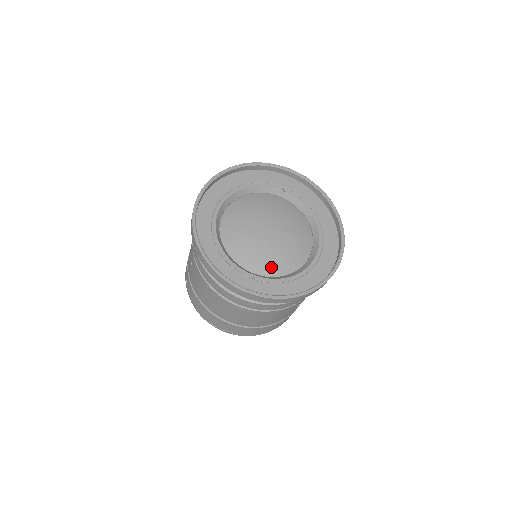
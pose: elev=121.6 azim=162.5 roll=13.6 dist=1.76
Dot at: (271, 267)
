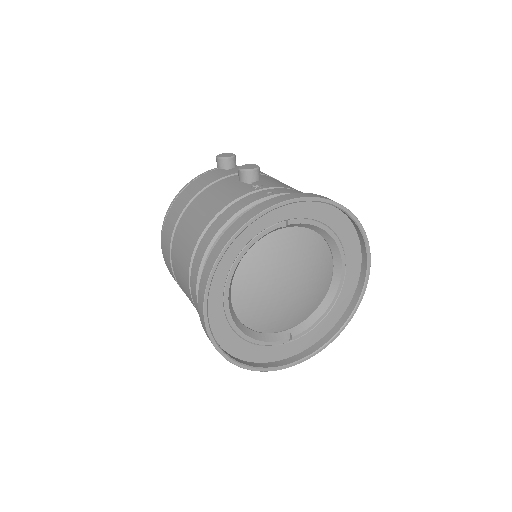
Dot at: (302, 315)
